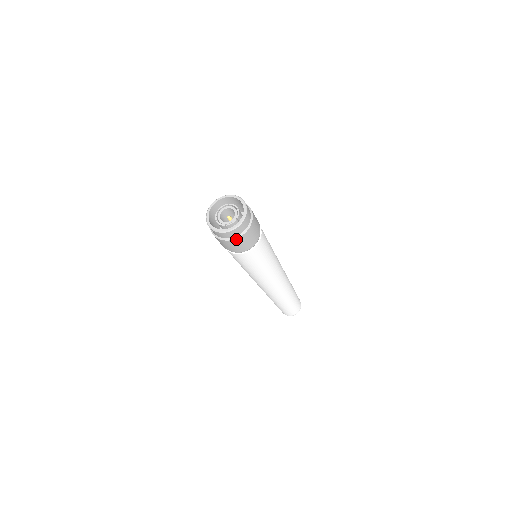
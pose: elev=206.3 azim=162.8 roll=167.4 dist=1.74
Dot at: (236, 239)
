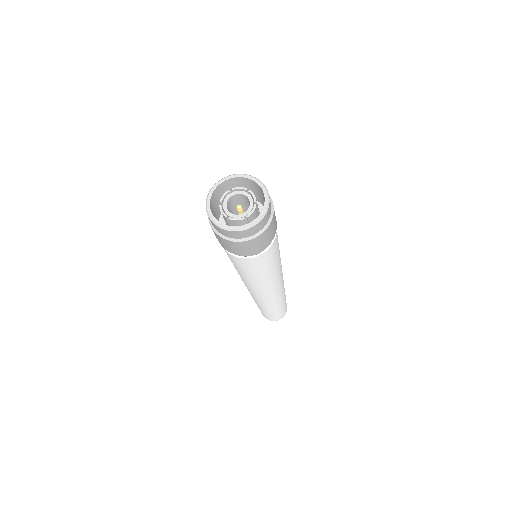
Dot at: (232, 241)
